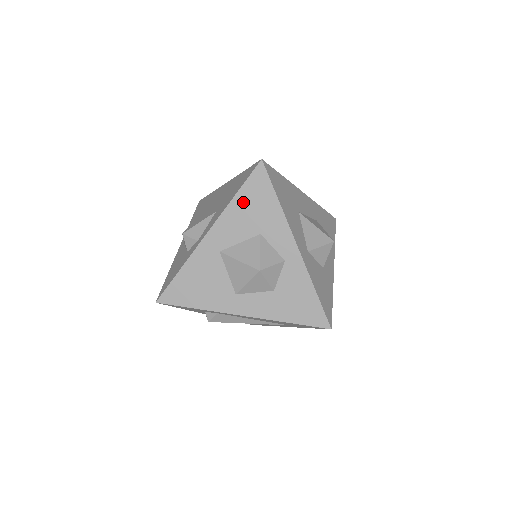
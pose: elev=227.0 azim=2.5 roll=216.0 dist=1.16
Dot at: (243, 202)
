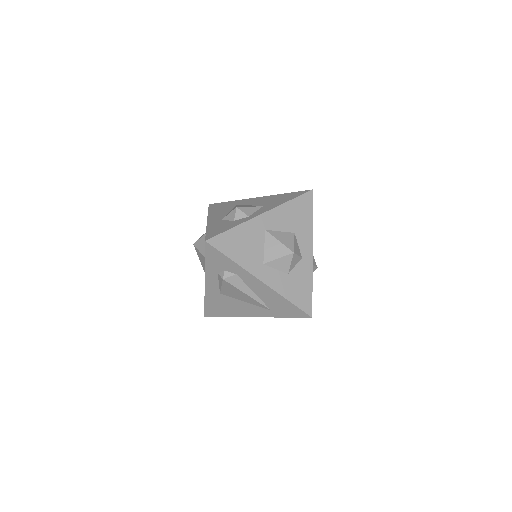
Dot at: (292, 207)
